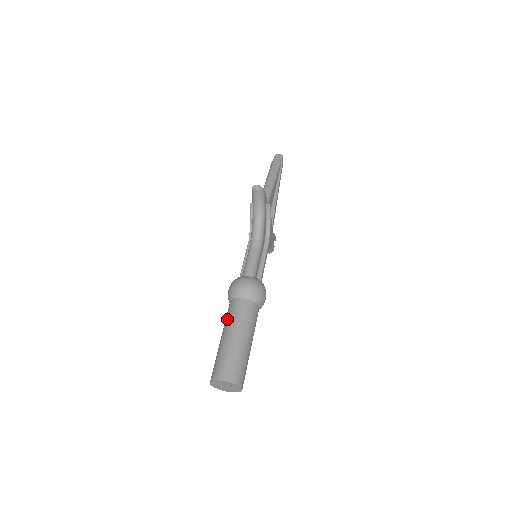
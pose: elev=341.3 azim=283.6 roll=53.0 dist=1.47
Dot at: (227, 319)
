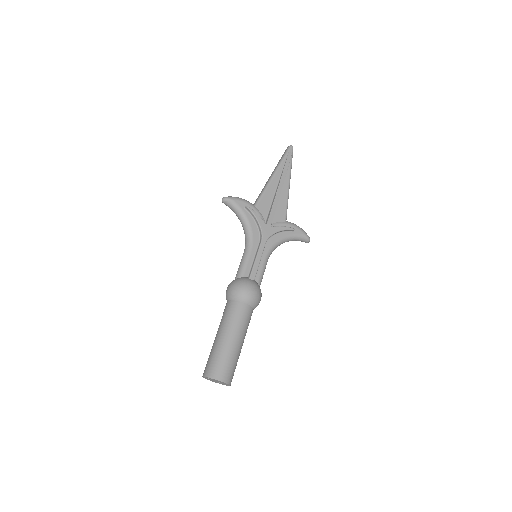
Dot at: occluded
